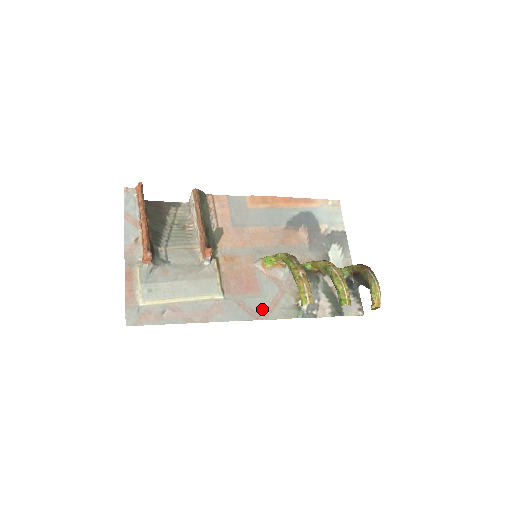
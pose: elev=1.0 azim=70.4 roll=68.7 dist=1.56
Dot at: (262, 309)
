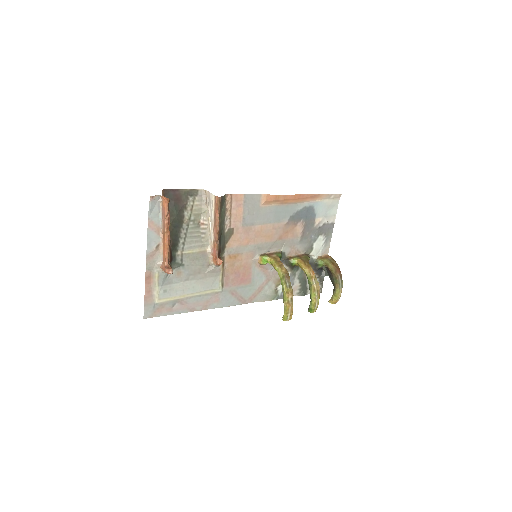
Dot at: (249, 295)
